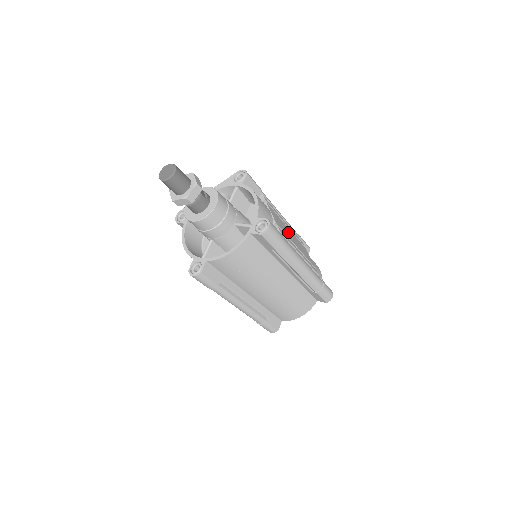
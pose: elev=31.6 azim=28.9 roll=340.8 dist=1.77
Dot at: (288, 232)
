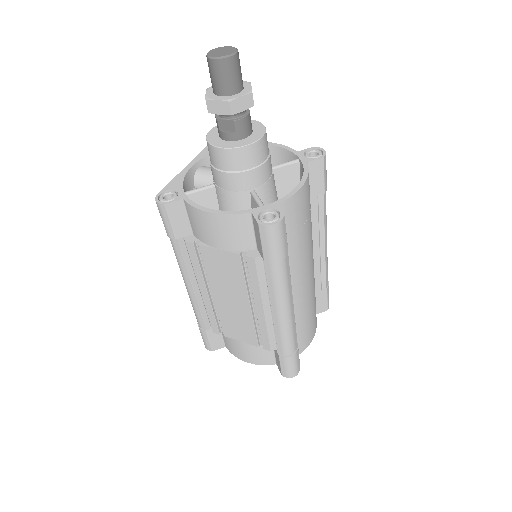
Dot at: occluded
